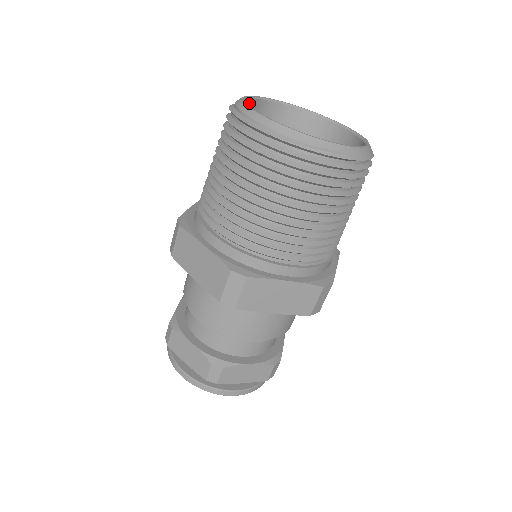
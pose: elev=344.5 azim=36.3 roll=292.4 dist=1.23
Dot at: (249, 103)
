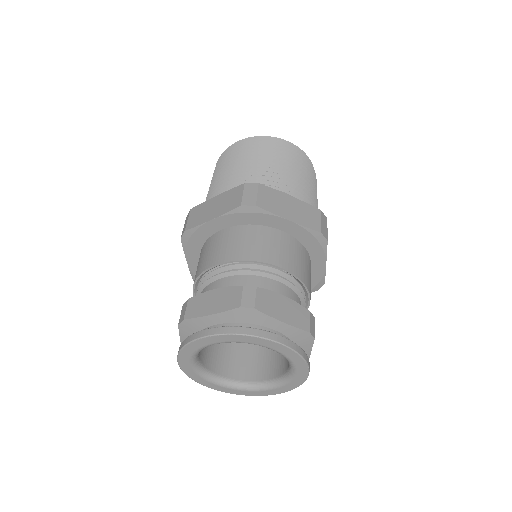
Dot at: occluded
